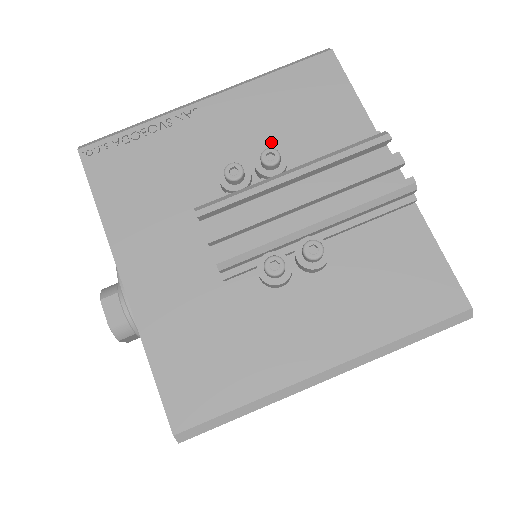
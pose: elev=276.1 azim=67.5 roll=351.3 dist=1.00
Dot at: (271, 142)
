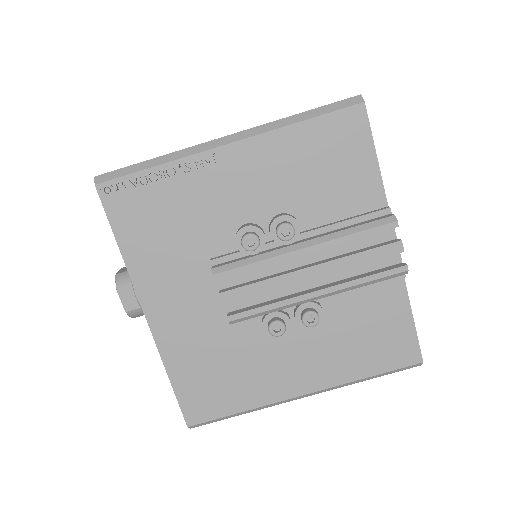
Dot at: (287, 202)
